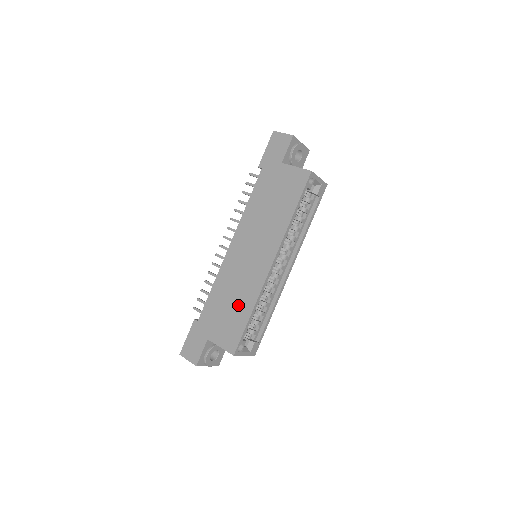
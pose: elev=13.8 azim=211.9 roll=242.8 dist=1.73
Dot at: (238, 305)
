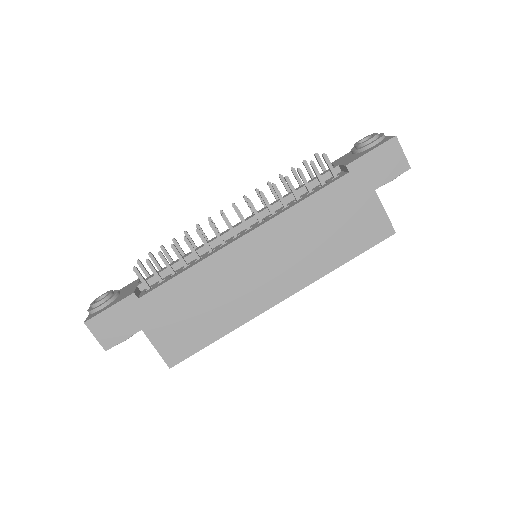
Dot at: (210, 317)
